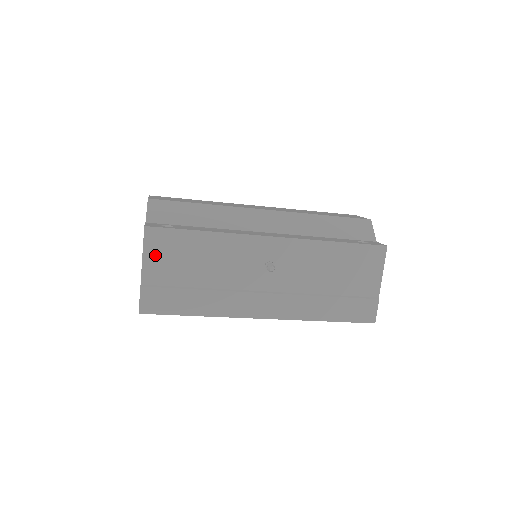
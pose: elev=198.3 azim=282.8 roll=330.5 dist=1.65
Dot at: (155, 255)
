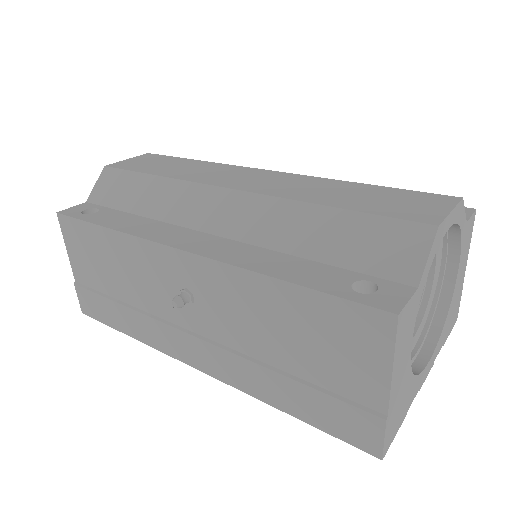
Dot at: (75, 250)
